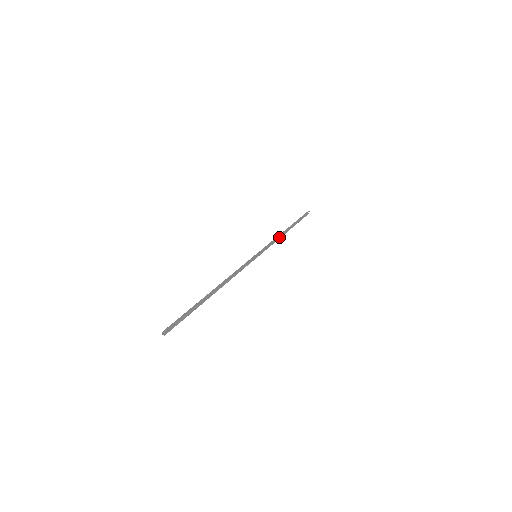
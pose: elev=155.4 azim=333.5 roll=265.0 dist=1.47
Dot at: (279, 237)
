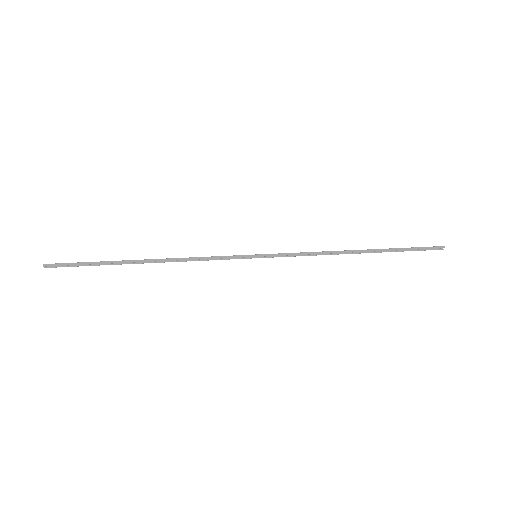
Dot at: (331, 253)
